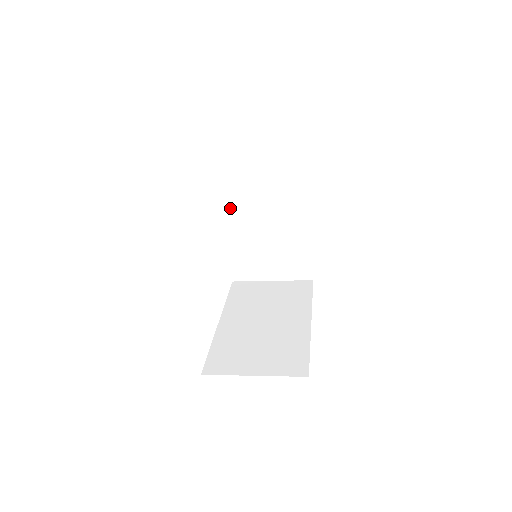
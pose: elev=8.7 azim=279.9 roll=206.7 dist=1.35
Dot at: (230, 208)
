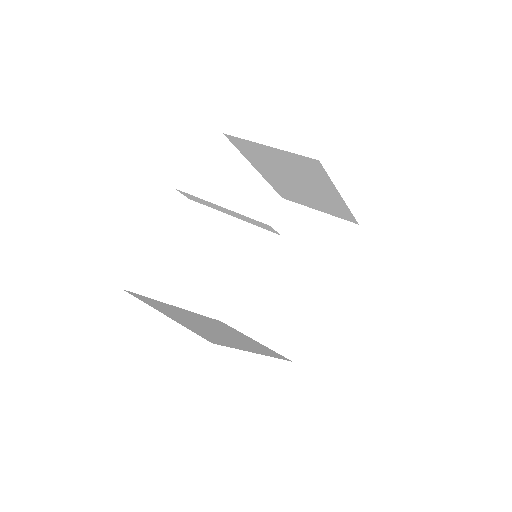
Dot at: (254, 161)
